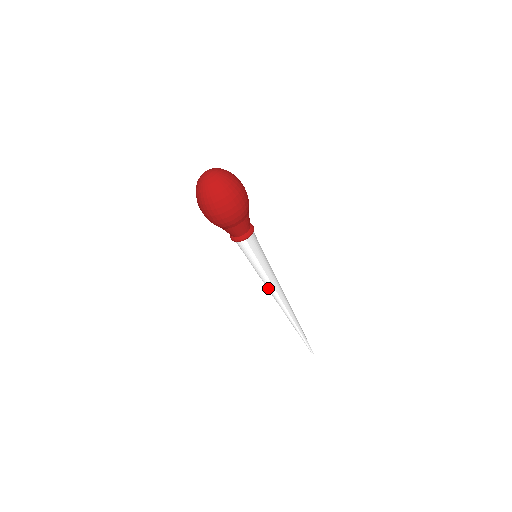
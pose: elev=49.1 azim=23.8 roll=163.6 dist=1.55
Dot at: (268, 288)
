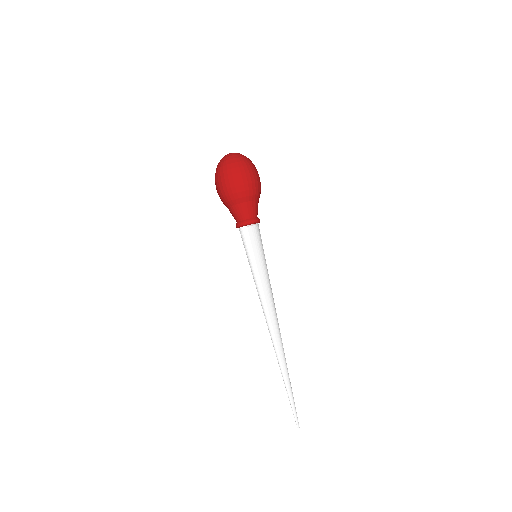
Dot at: (260, 299)
